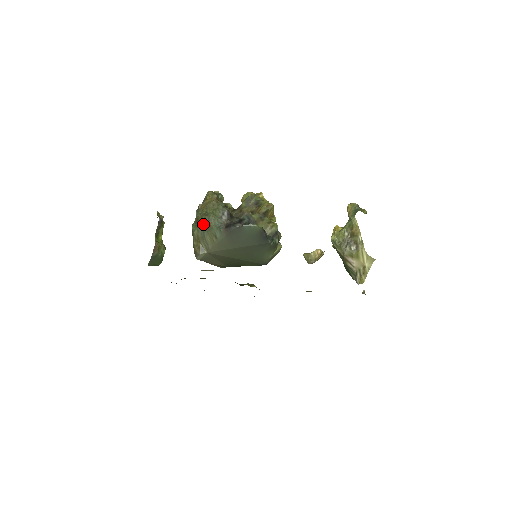
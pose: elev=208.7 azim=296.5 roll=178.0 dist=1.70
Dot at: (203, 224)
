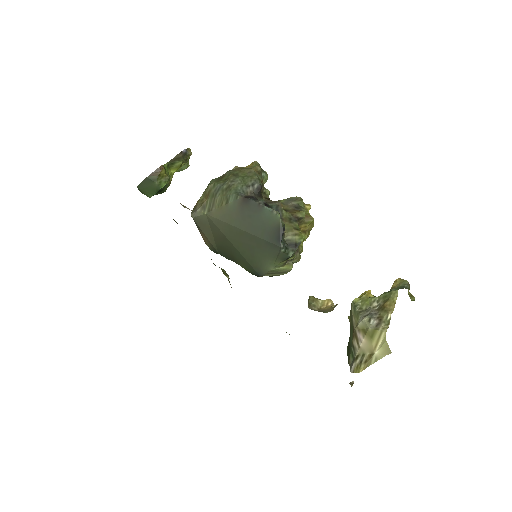
Dot at: (224, 182)
